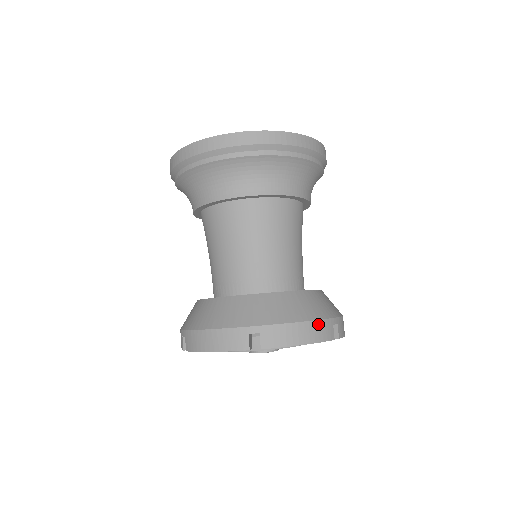
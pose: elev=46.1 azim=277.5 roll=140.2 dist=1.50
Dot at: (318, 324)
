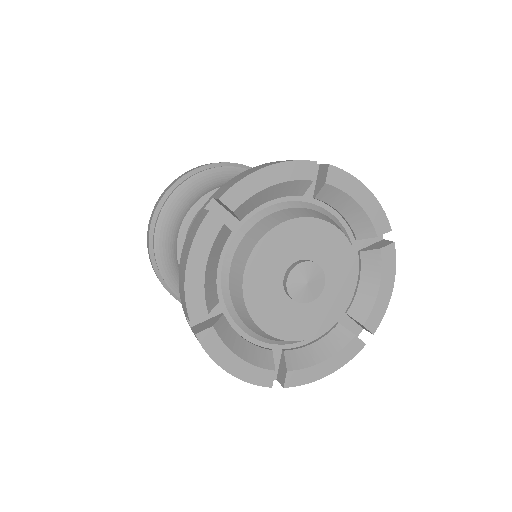
Dot at: occluded
